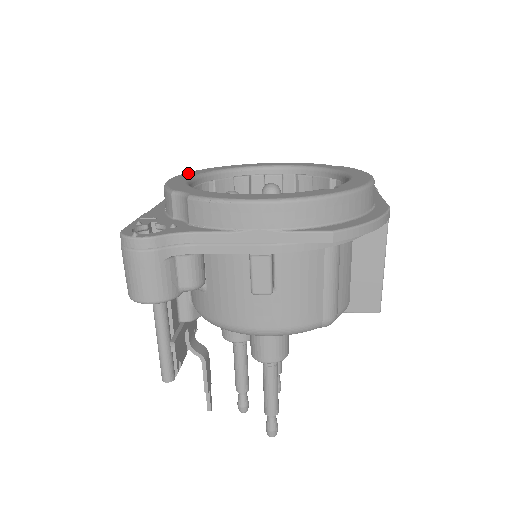
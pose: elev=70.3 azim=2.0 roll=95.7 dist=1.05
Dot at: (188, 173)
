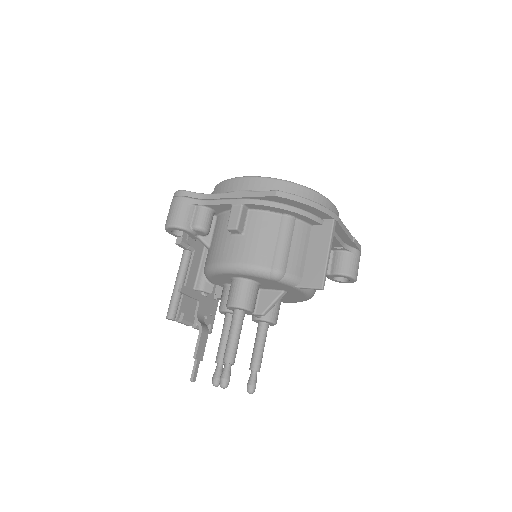
Dot at: occluded
